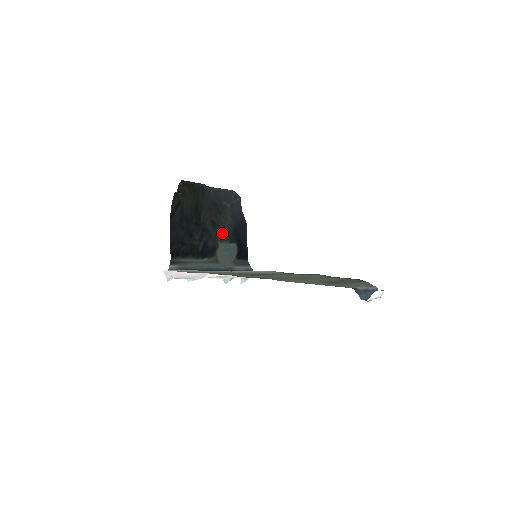
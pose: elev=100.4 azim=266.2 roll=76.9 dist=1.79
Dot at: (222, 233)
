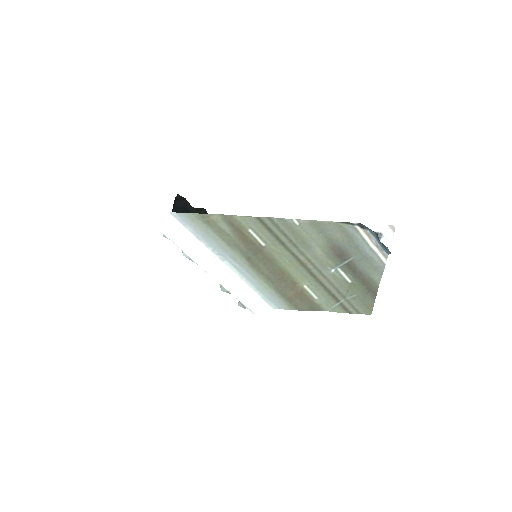
Dot at: occluded
